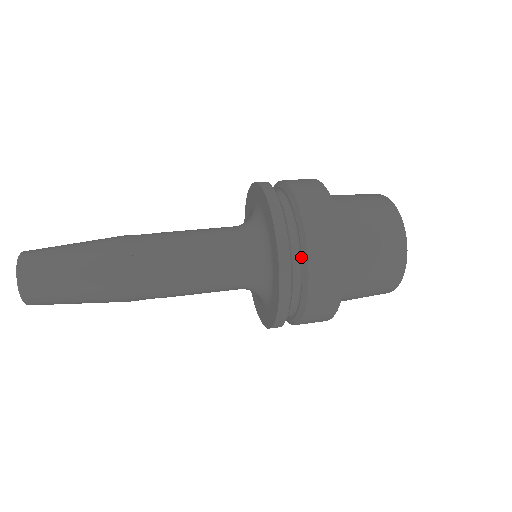
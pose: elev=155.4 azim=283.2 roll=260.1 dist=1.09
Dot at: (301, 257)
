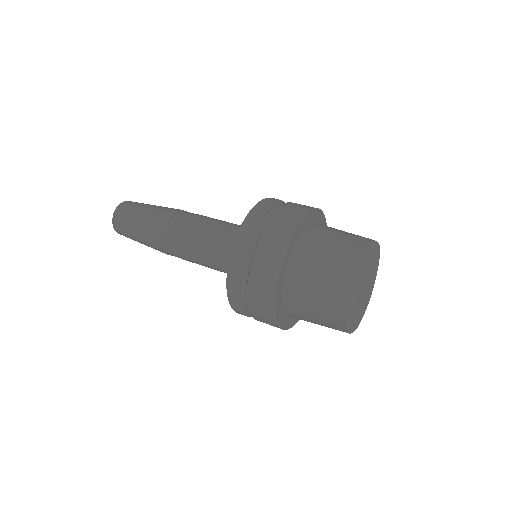
Dot at: occluded
